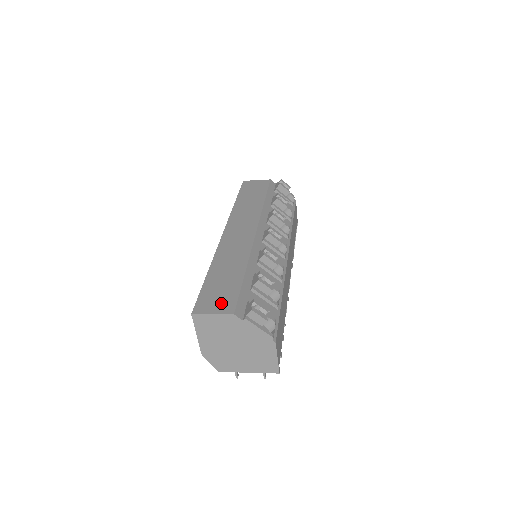
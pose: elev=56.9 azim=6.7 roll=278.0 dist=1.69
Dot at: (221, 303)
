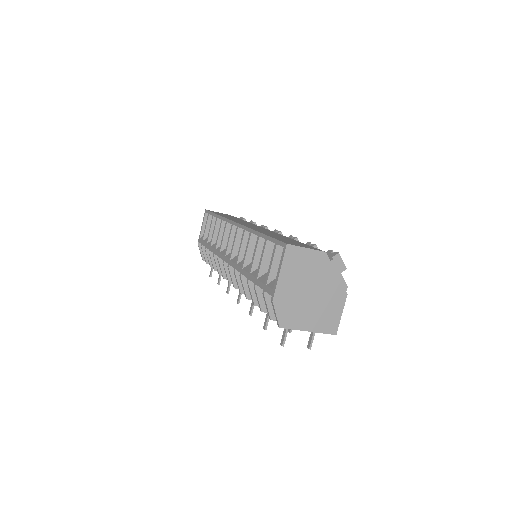
Dot at: occluded
